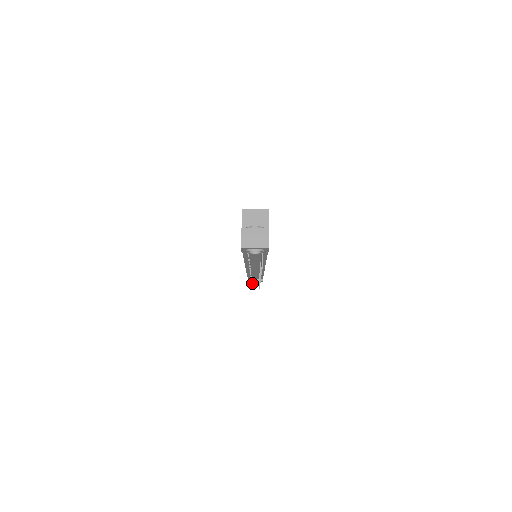
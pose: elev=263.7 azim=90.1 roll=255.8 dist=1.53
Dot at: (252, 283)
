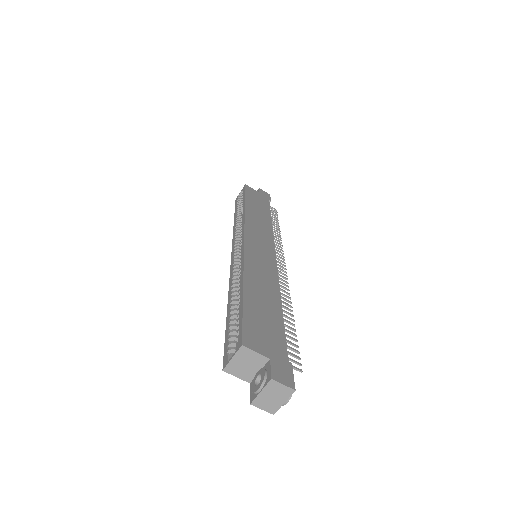
Dot at: occluded
